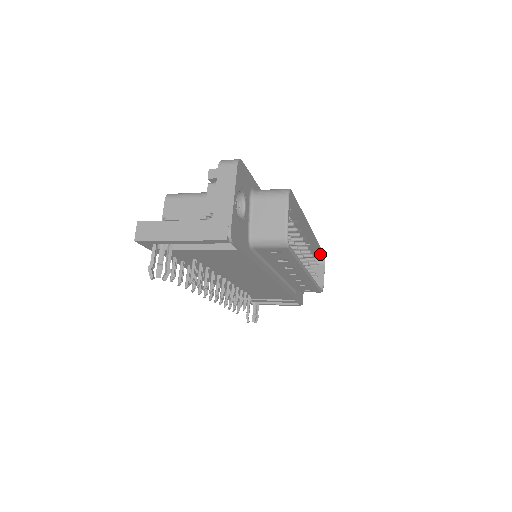
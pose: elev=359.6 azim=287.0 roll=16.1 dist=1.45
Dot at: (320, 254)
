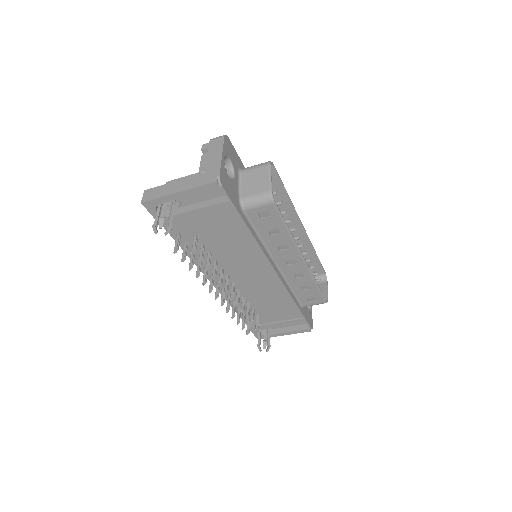
Dot at: (321, 271)
